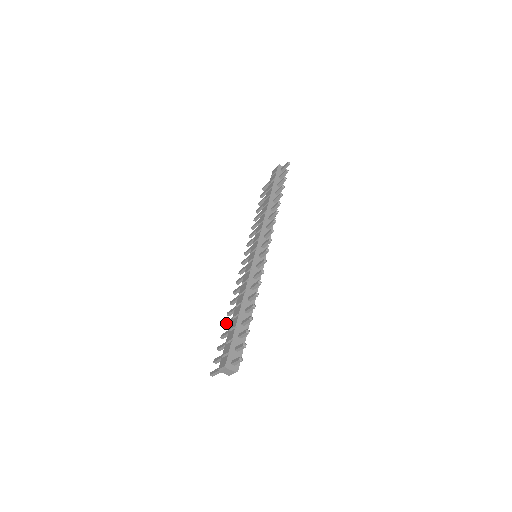
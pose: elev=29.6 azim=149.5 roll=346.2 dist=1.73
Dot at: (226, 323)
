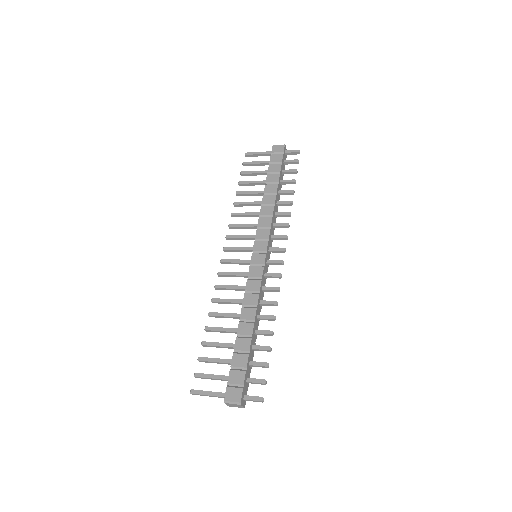
Dot at: (212, 329)
